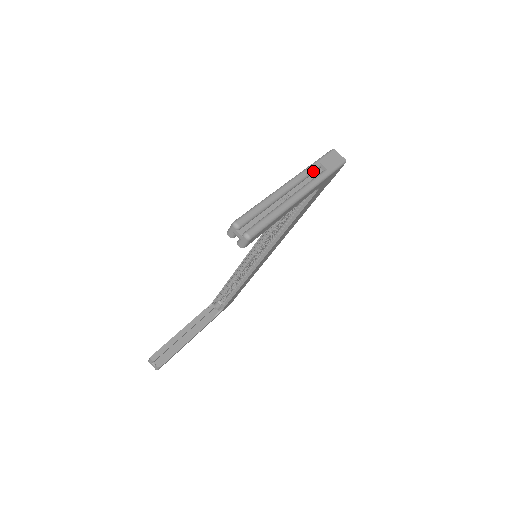
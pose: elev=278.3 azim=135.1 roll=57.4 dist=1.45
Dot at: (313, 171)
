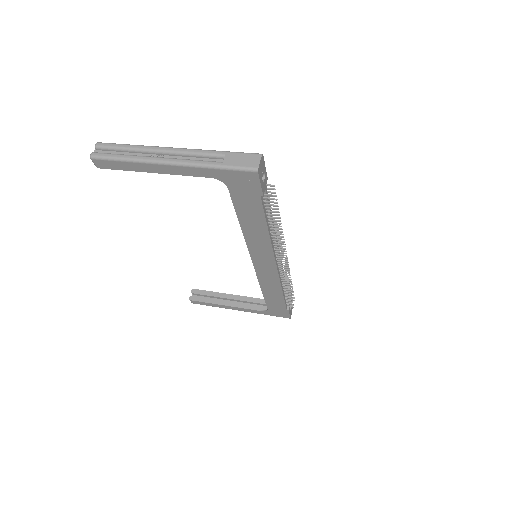
Dot at: (210, 155)
